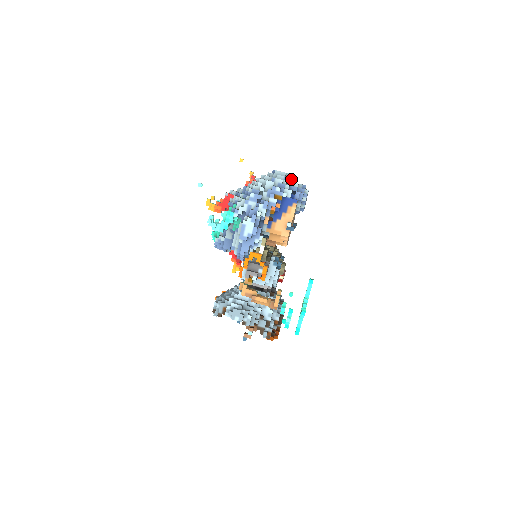
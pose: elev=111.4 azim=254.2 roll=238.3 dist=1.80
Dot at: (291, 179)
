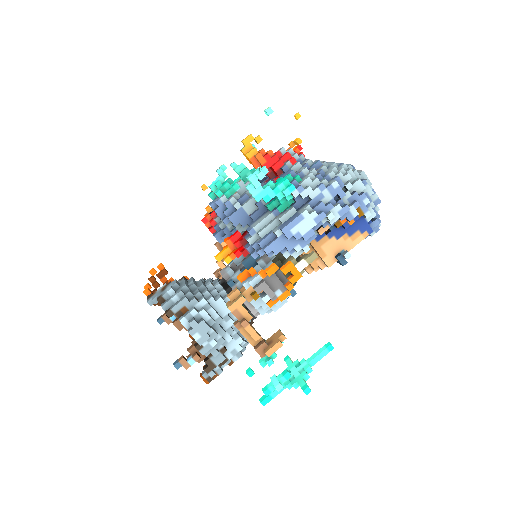
Dot at: (377, 198)
